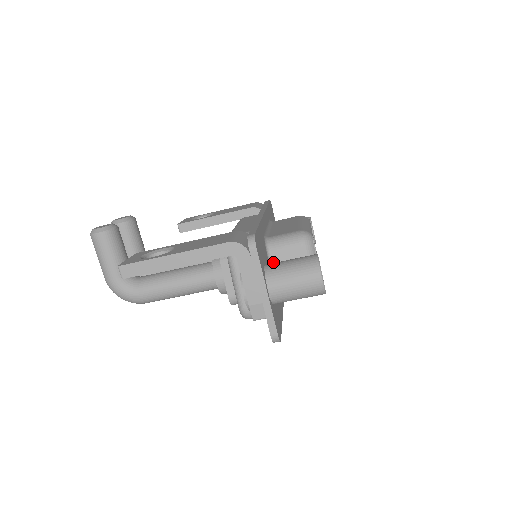
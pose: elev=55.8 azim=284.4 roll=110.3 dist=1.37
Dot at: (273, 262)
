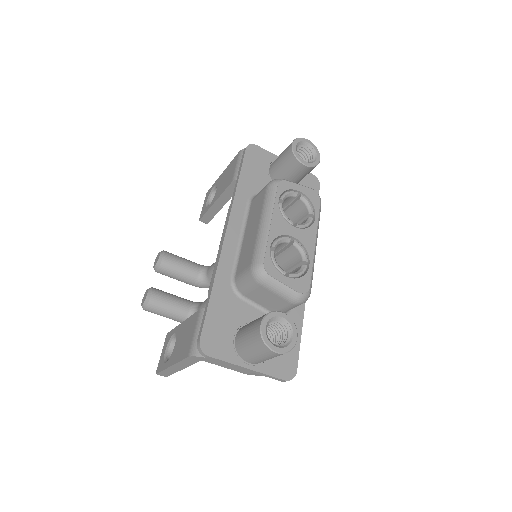
Dot at: (253, 300)
